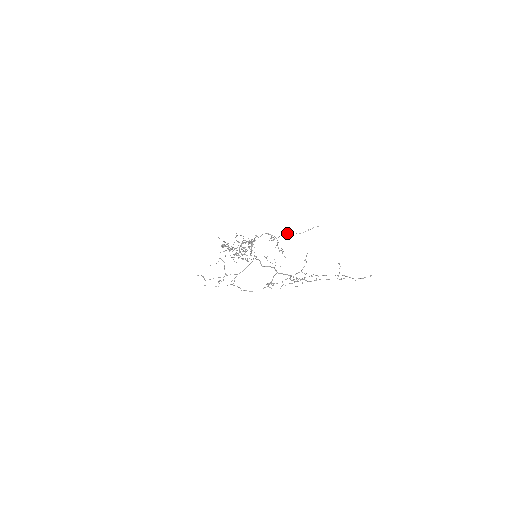
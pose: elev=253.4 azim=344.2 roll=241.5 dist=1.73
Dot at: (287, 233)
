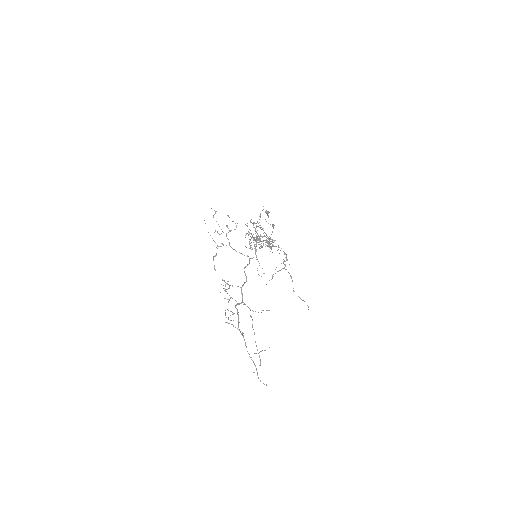
Dot at: occluded
